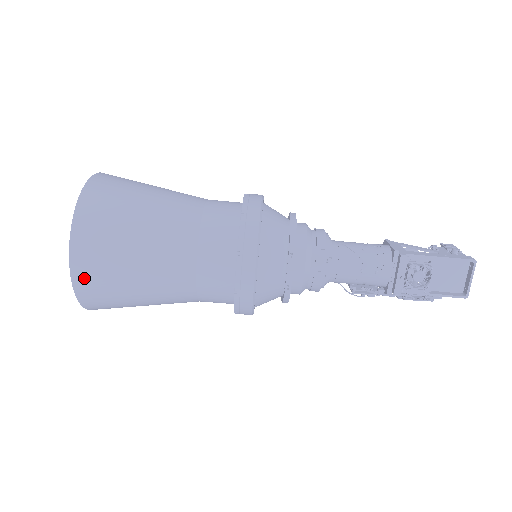
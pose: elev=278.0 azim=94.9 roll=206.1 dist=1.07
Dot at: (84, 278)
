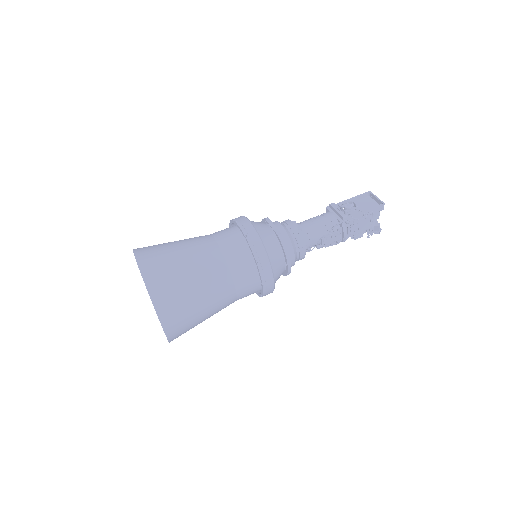
Dot at: (147, 266)
